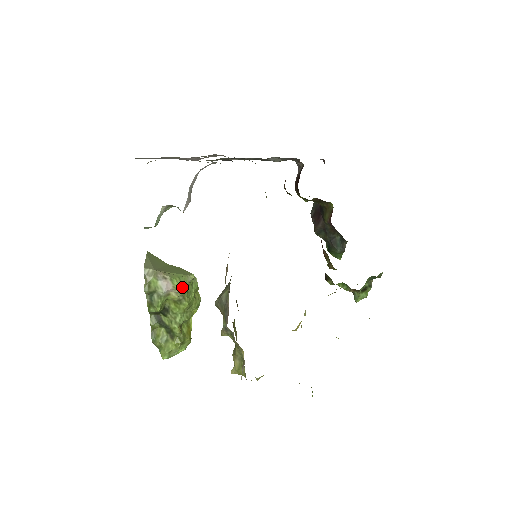
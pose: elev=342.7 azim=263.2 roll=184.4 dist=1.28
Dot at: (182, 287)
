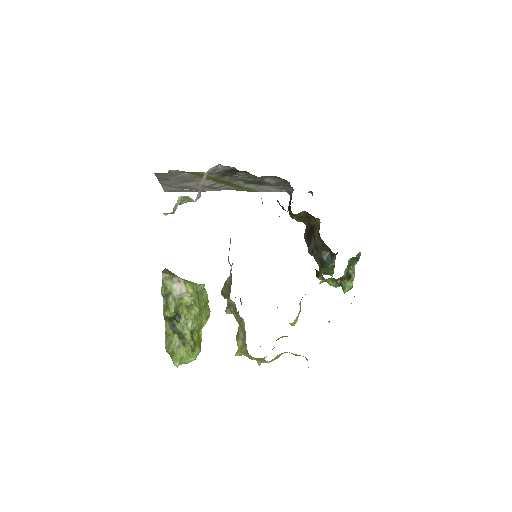
Dot at: (194, 290)
